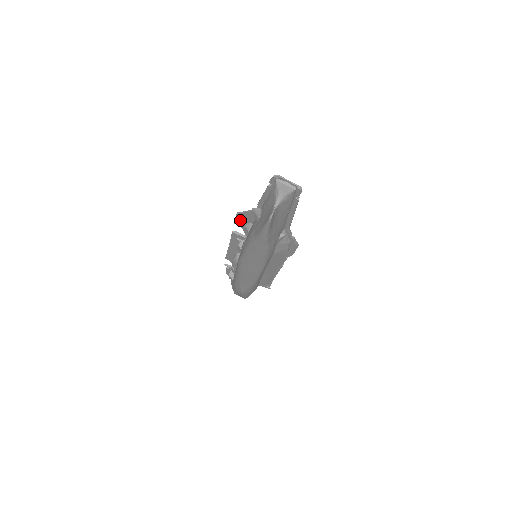
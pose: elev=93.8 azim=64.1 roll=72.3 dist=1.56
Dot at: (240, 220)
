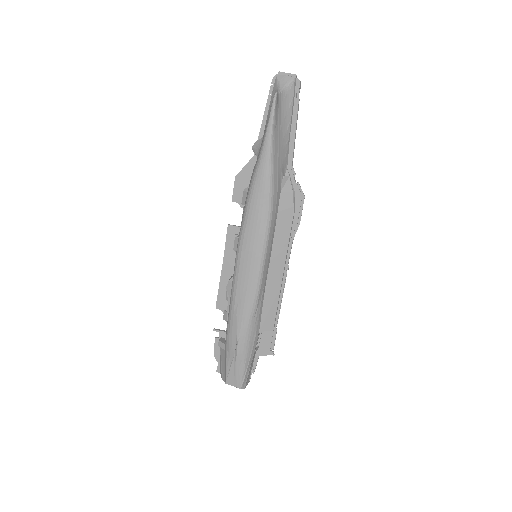
Dot at: (238, 188)
